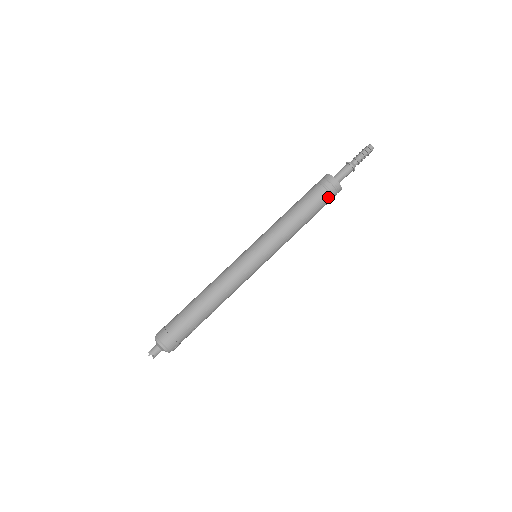
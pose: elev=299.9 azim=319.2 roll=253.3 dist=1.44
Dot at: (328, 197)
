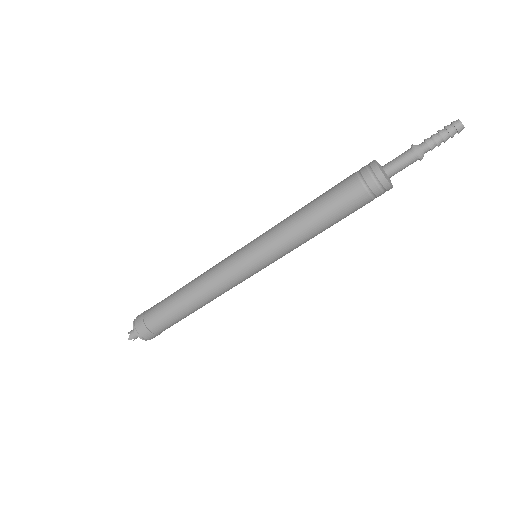
Dot at: (369, 201)
